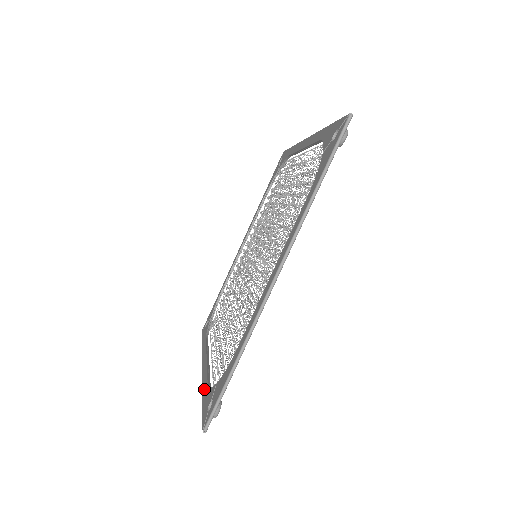
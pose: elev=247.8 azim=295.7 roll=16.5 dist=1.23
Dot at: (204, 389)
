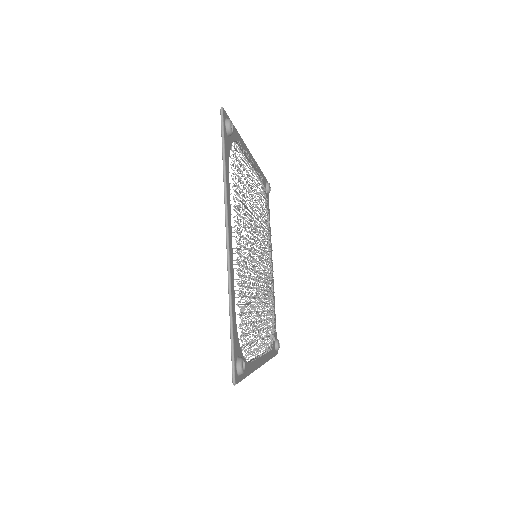
Dot at: occluded
